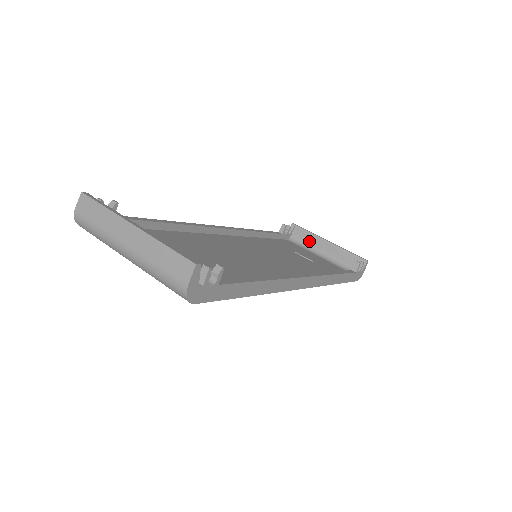
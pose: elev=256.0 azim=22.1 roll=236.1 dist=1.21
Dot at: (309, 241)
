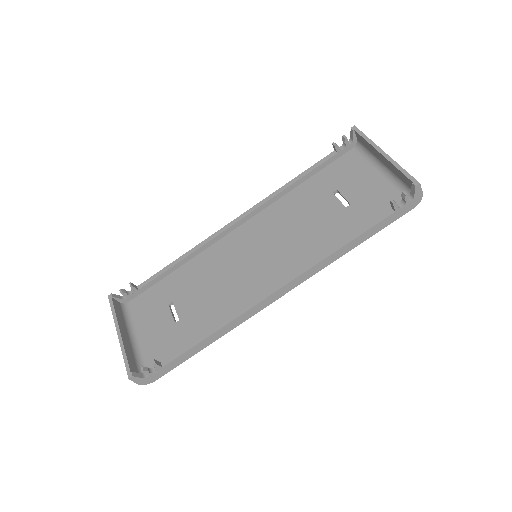
Dot at: (370, 150)
